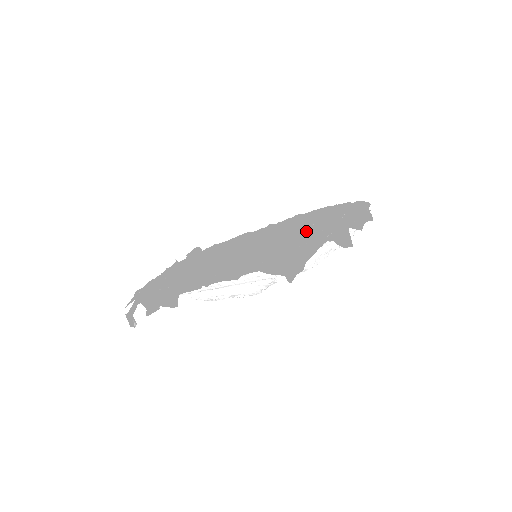
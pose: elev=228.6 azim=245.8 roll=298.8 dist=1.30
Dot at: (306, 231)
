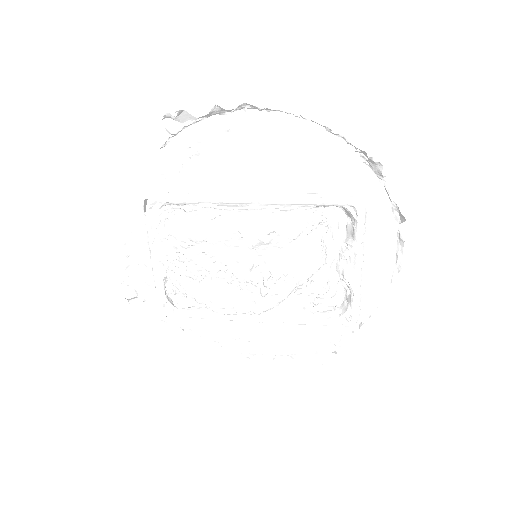
Dot at: (295, 305)
